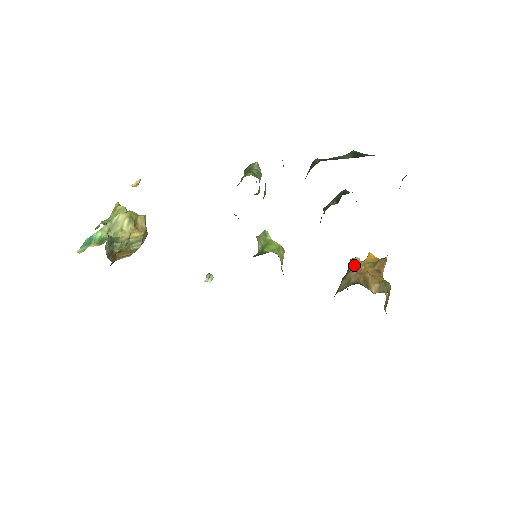
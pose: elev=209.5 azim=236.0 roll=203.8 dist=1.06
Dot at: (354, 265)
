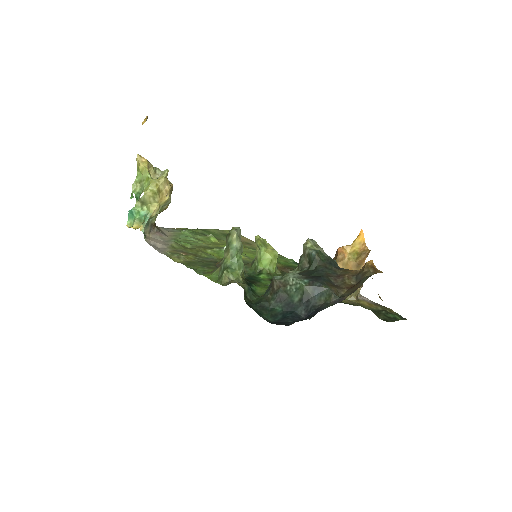
Dot at: (338, 261)
